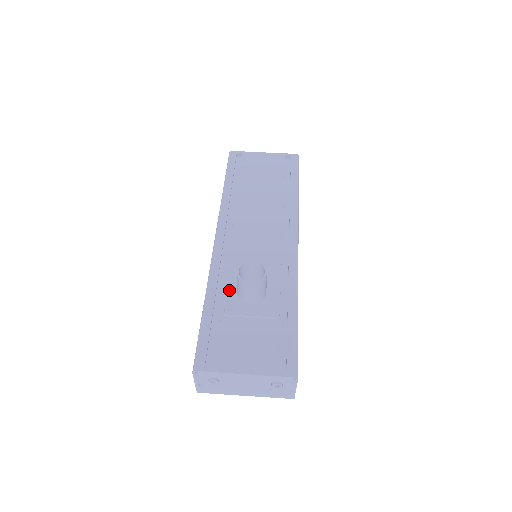
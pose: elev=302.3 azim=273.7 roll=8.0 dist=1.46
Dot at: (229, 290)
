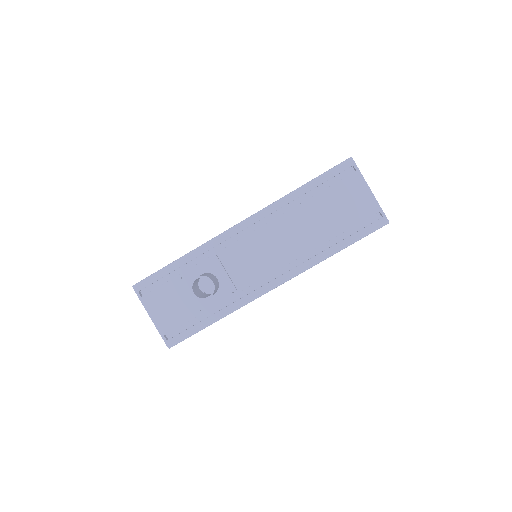
Dot at: (198, 269)
